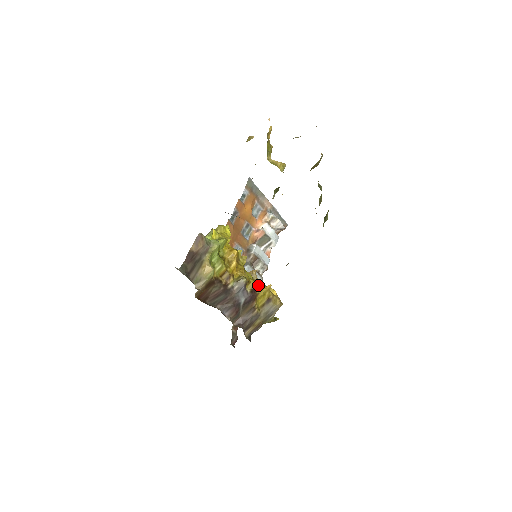
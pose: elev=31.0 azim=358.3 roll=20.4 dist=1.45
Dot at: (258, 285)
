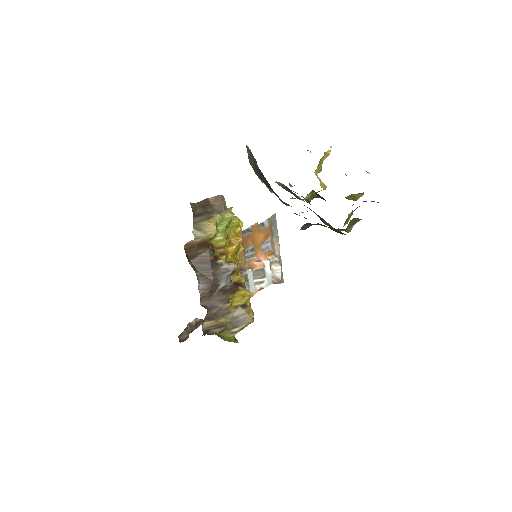
Dot at: (243, 283)
